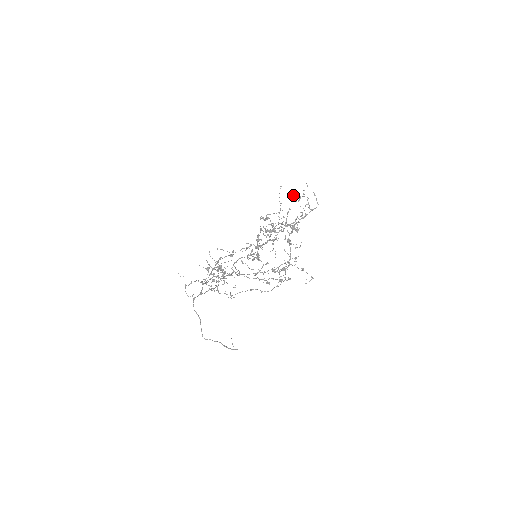
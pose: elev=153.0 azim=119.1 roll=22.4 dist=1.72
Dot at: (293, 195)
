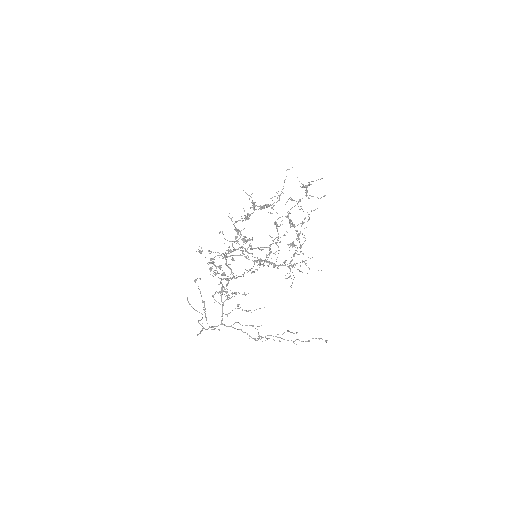
Dot at: (303, 184)
